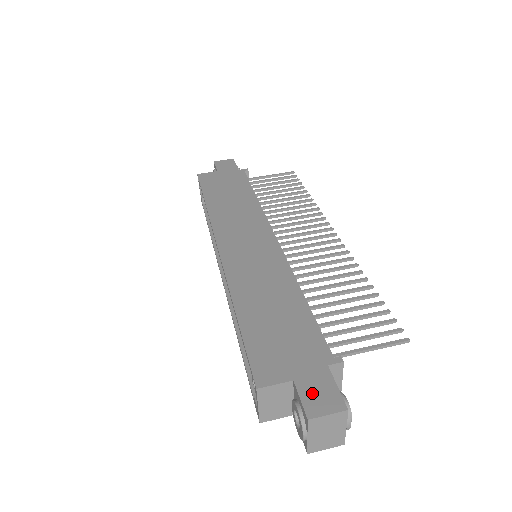
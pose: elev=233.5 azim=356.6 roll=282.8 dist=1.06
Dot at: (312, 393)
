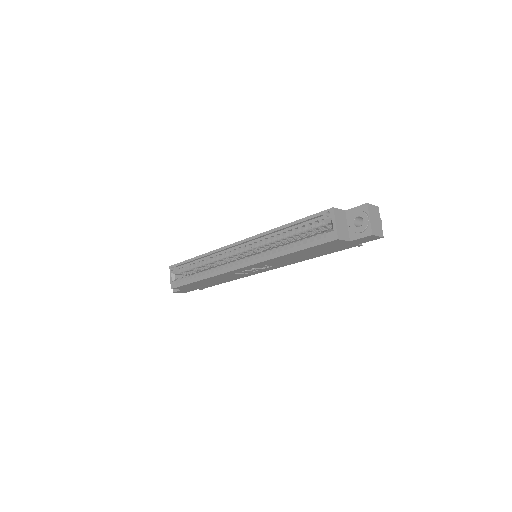
Dot at: occluded
